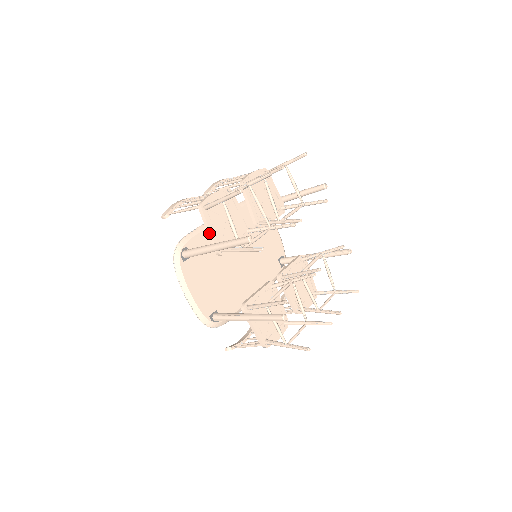
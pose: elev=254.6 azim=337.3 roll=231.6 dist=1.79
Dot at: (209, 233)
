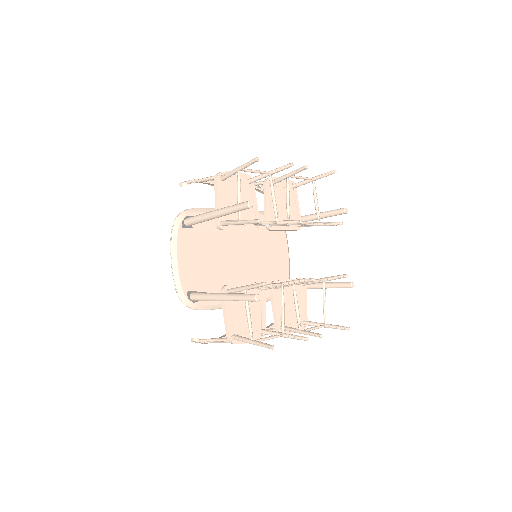
Dot at: (216, 202)
